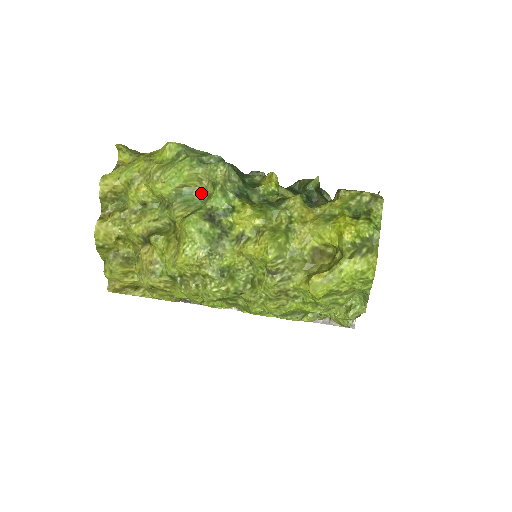
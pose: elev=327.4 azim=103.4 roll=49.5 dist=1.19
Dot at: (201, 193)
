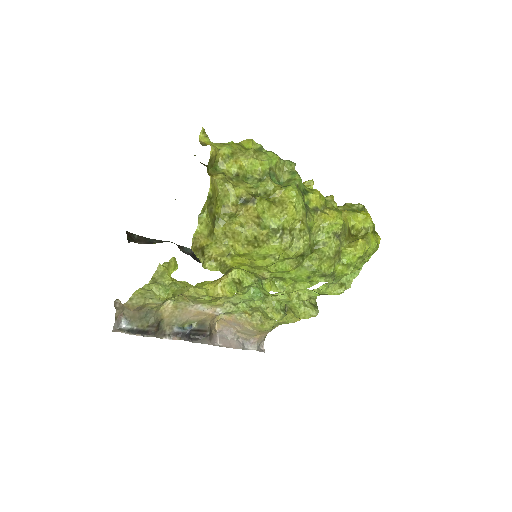
Dot at: (278, 178)
